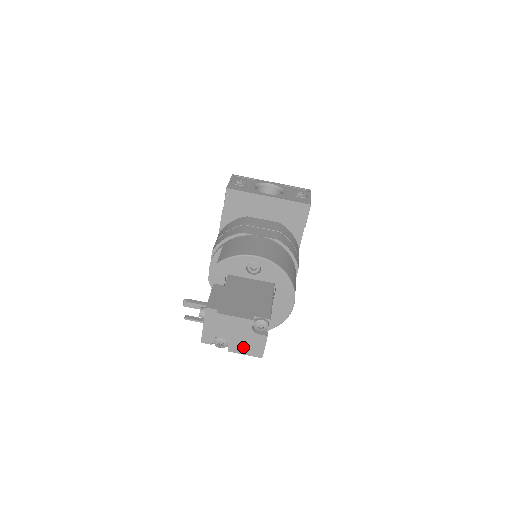
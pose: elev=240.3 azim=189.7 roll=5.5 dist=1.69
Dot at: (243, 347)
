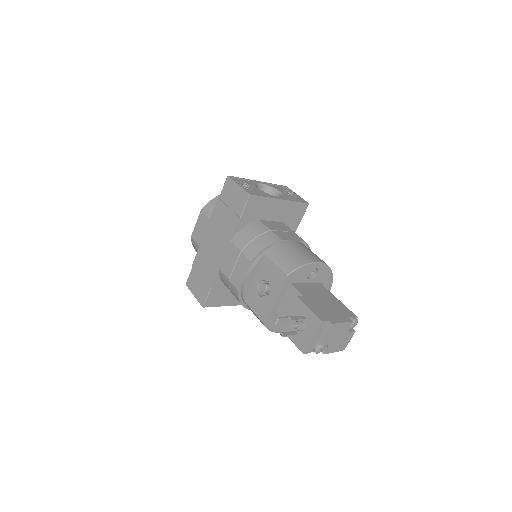
Dot at: (336, 346)
